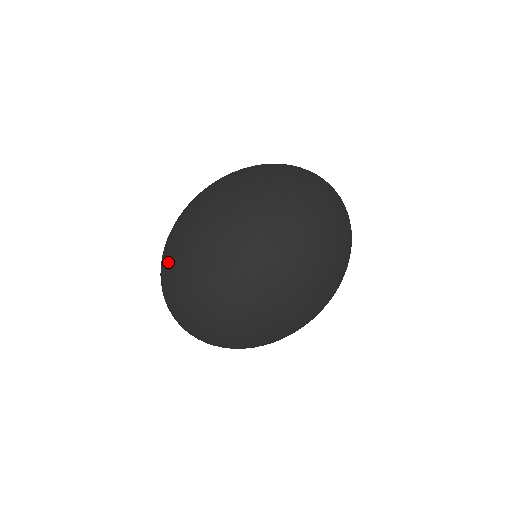
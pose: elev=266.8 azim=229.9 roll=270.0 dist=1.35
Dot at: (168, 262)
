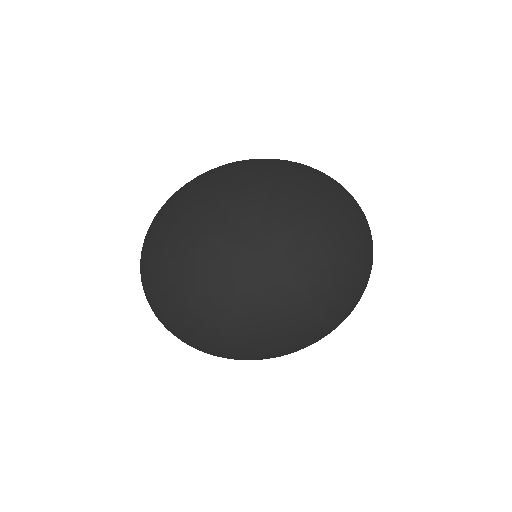
Dot at: (184, 245)
